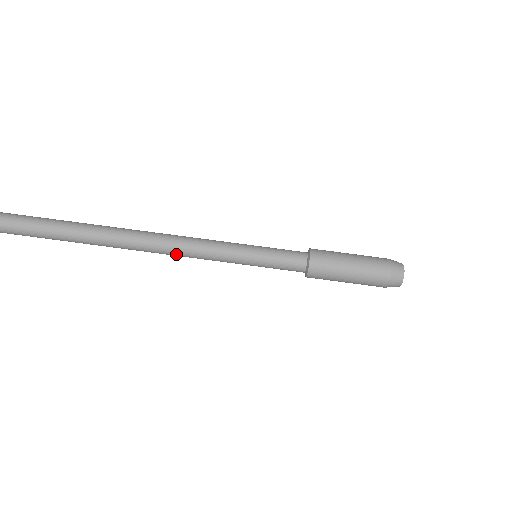
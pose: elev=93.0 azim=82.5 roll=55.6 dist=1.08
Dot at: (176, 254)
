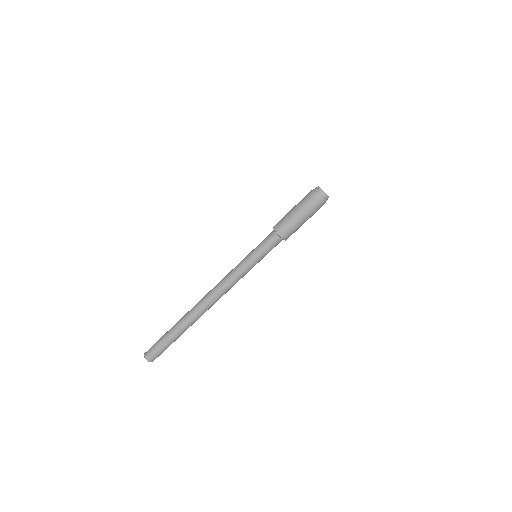
Dot at: (222, 291)
